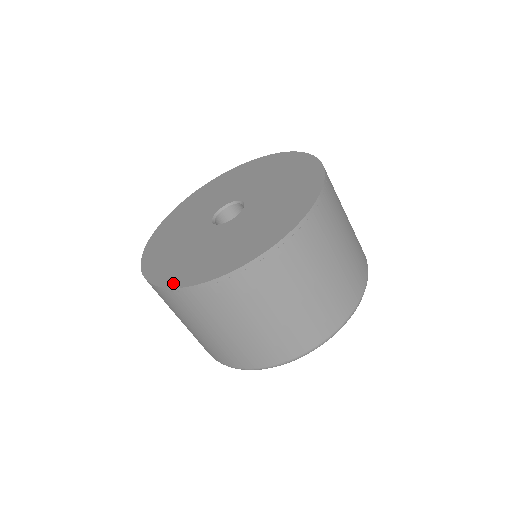
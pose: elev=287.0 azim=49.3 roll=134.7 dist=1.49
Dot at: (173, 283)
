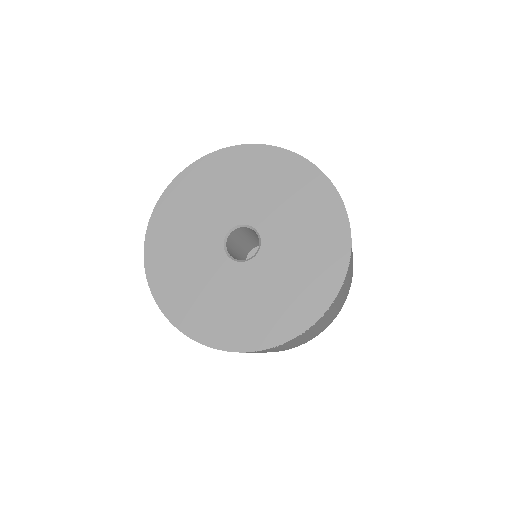
Dot at: (189, 330)
